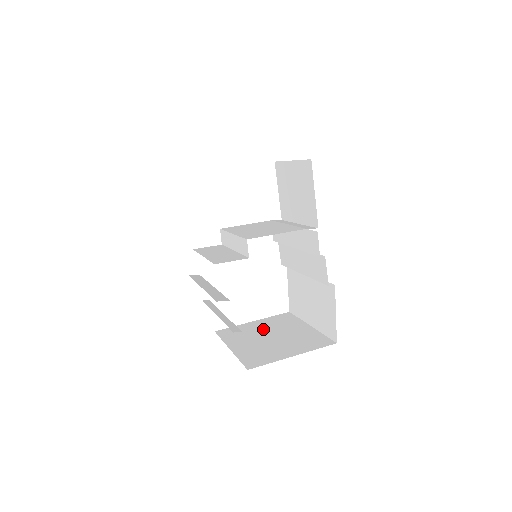
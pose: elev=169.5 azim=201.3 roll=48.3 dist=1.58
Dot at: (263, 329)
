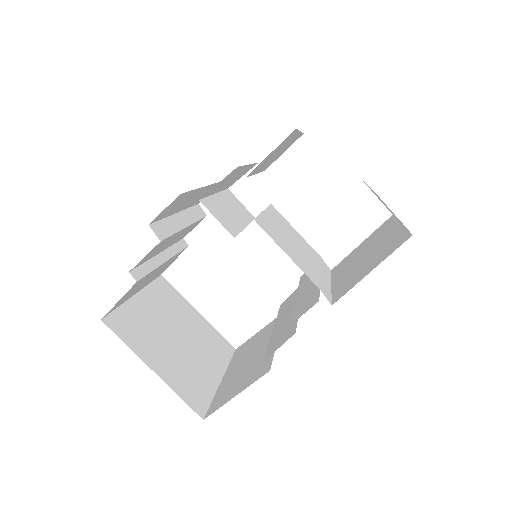
Dot at: (189, 325)
